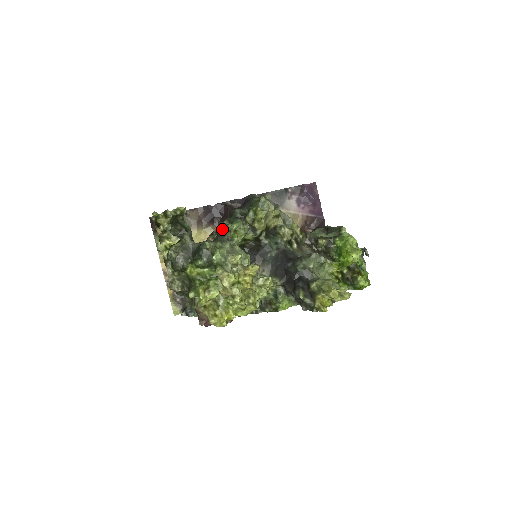
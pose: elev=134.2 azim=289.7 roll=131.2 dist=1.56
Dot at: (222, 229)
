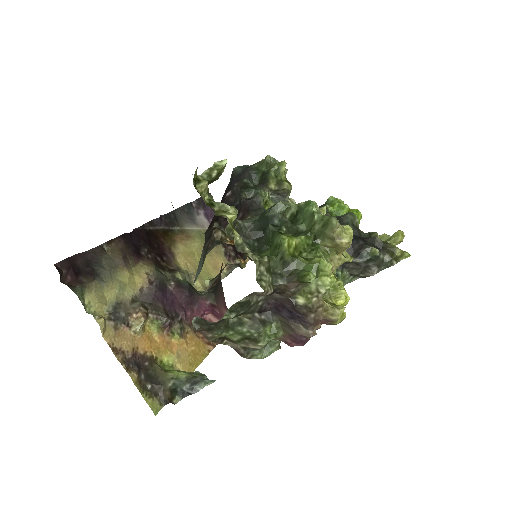
Dot at: (253, 201)
